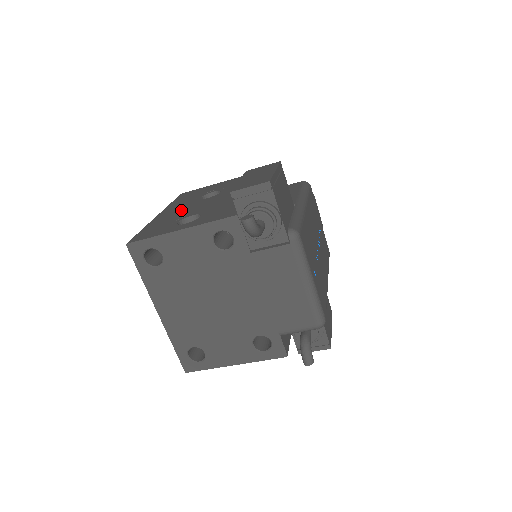
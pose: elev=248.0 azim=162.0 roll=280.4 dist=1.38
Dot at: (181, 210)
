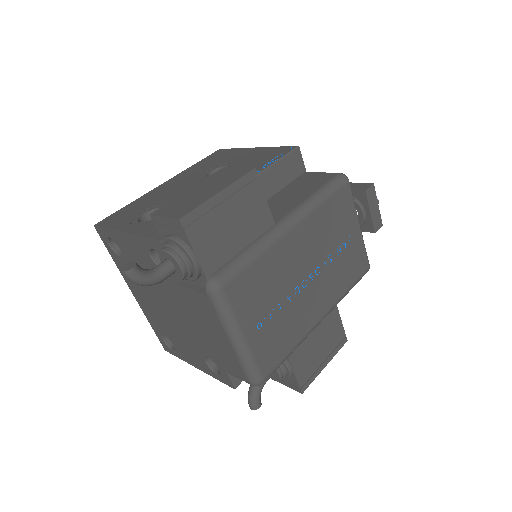
Dot at: (174, 188)
